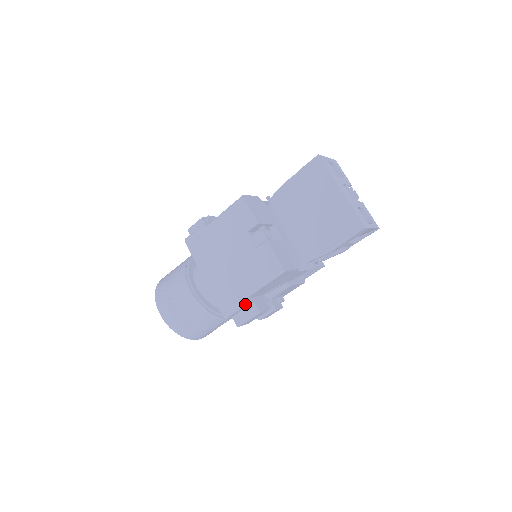
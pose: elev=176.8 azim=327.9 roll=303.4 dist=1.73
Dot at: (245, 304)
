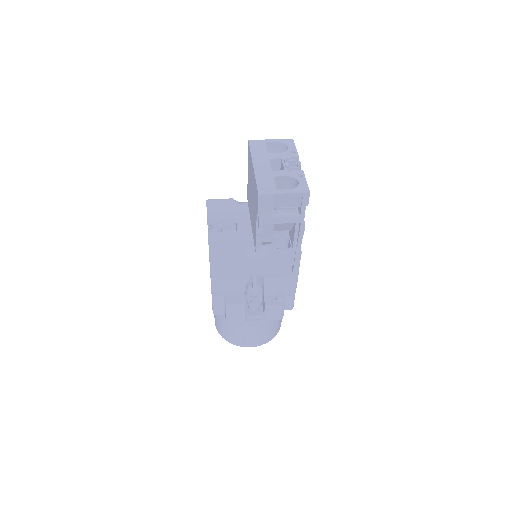
Dot at: (213, 297)
